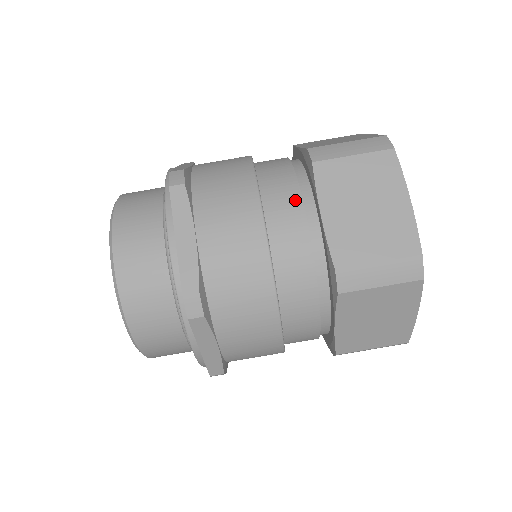
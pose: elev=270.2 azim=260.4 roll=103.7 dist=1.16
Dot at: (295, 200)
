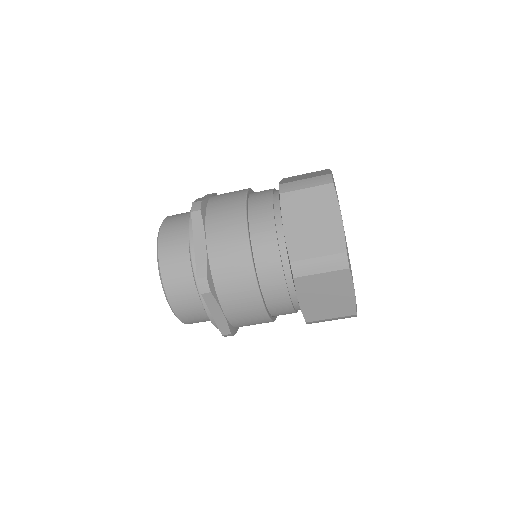
Dot at: (269, 218)
